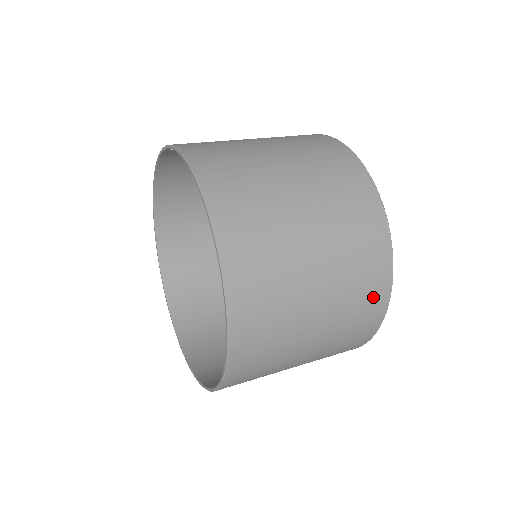
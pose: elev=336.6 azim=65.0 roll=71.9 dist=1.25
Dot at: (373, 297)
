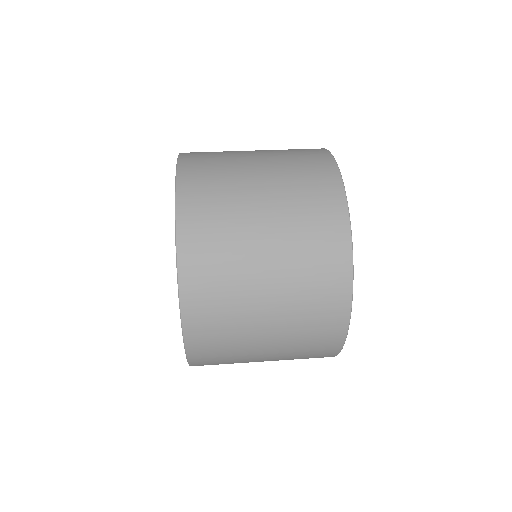
Dot at: (331, 267)
